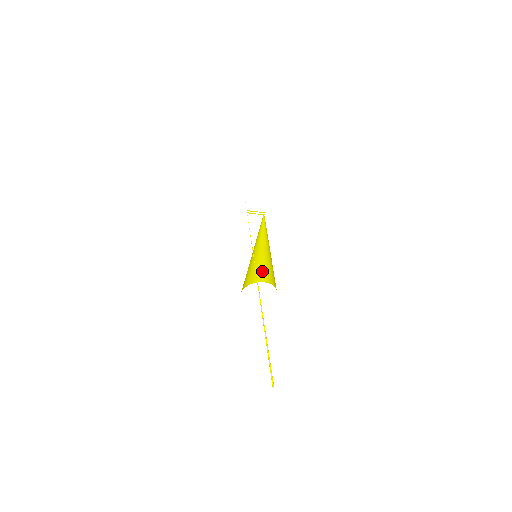
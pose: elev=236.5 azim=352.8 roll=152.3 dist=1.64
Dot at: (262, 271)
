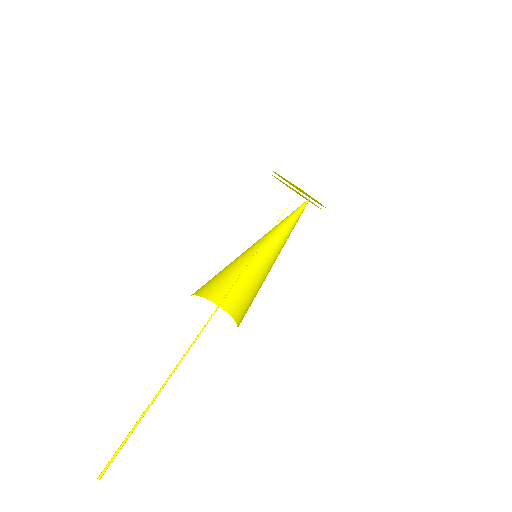
Dot at: (246, 299)
